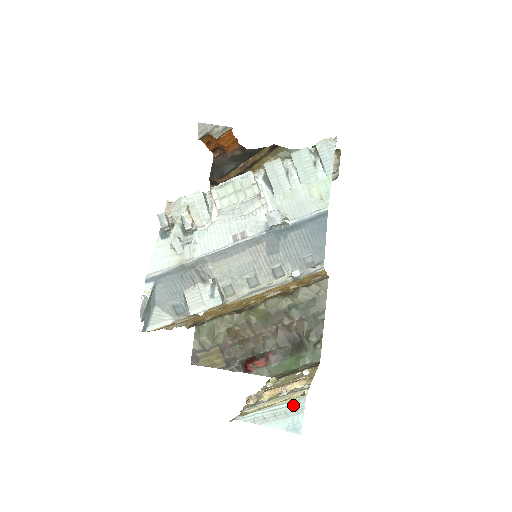
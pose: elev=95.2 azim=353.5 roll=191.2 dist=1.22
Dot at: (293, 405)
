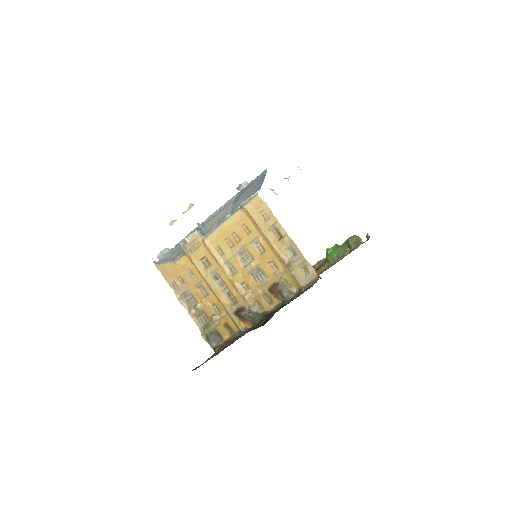
Dot at: occluded
